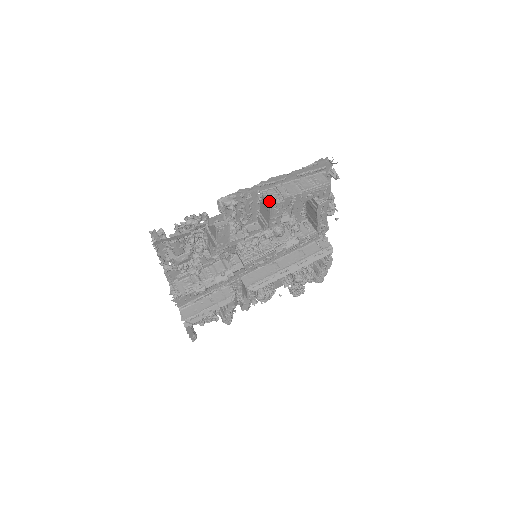
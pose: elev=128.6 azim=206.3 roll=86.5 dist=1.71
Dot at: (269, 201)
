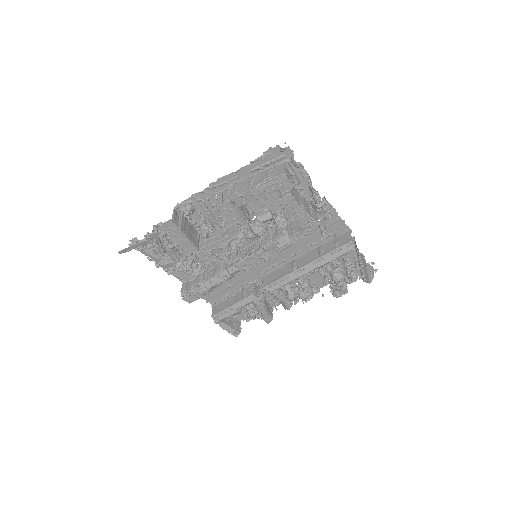
Dot at: (217, 203)
